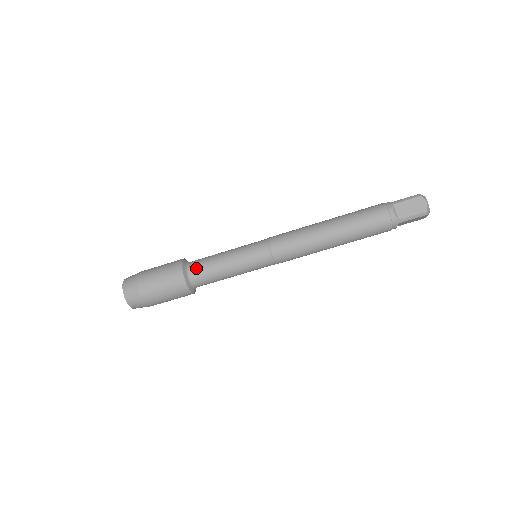
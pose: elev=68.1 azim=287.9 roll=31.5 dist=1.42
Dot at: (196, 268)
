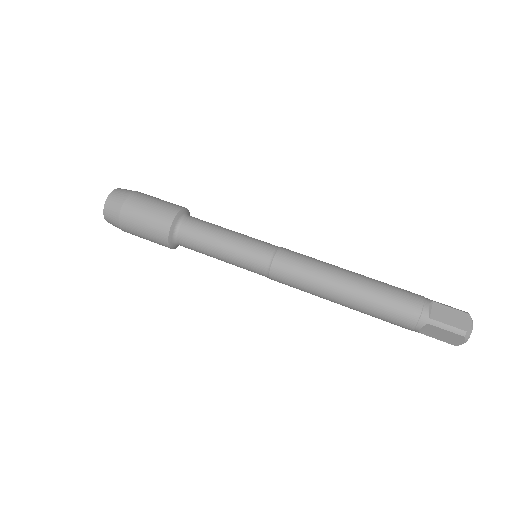
Dot at: (193, 220)
